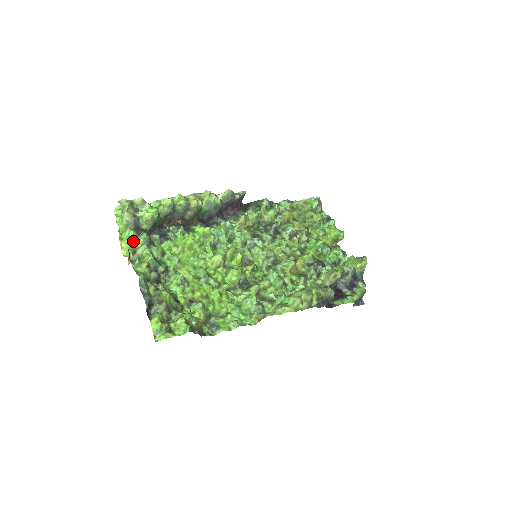
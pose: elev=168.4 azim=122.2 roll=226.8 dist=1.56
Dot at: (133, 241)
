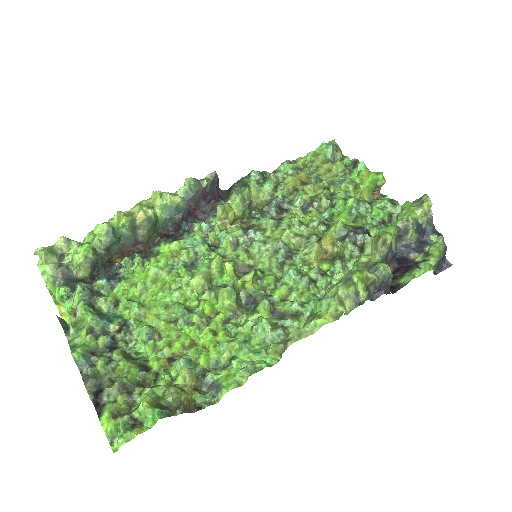
Dot at: (69, 301)
